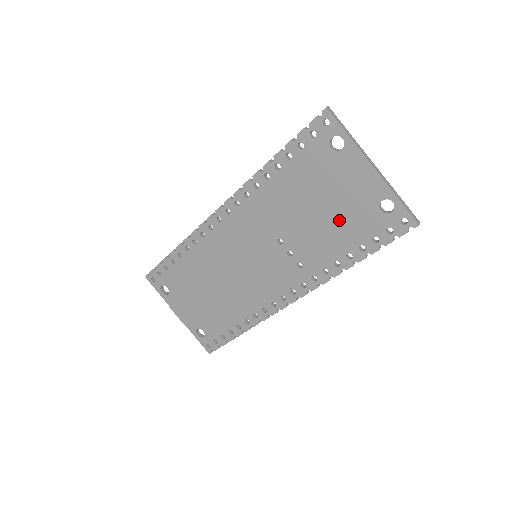
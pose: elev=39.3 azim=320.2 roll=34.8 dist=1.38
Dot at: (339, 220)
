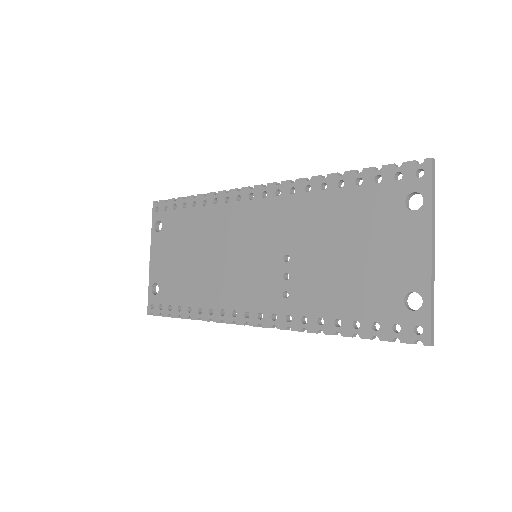
Dot at: (356, 279)
